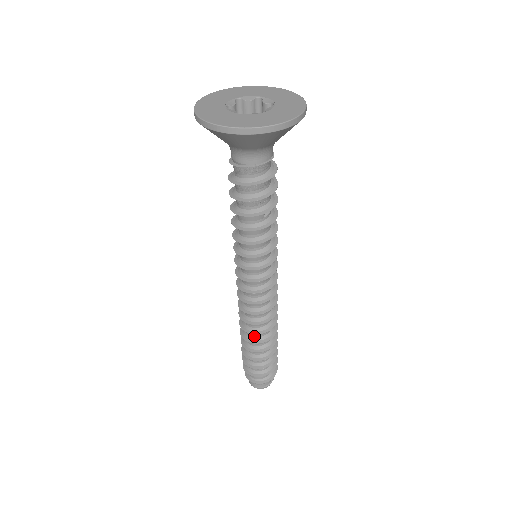
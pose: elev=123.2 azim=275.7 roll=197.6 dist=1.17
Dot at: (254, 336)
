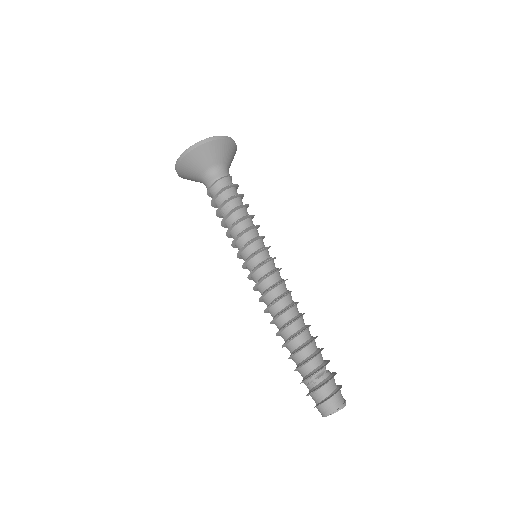
Dot at: (300, 327)
